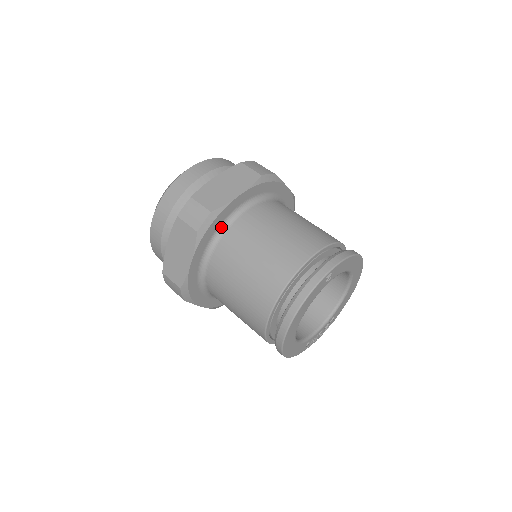
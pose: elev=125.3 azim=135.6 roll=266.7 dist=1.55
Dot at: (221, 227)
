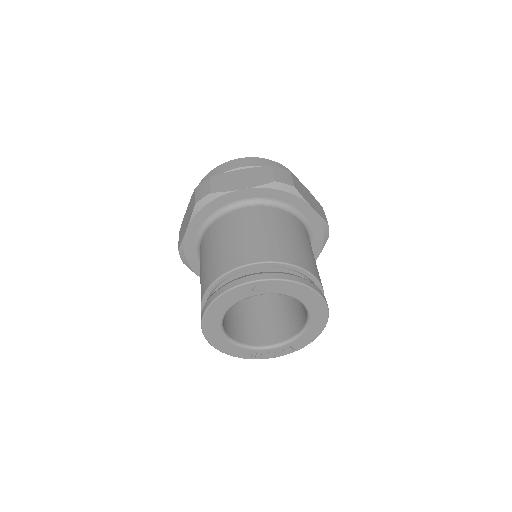
Dot at: (220, 211)
